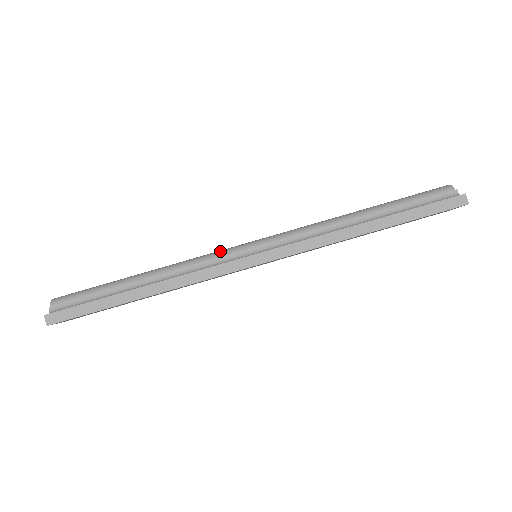
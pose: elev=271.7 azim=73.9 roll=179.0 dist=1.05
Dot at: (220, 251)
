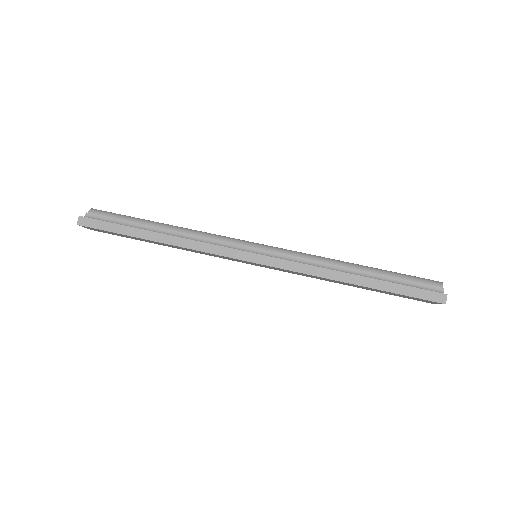
Dot at: (231, 238)
